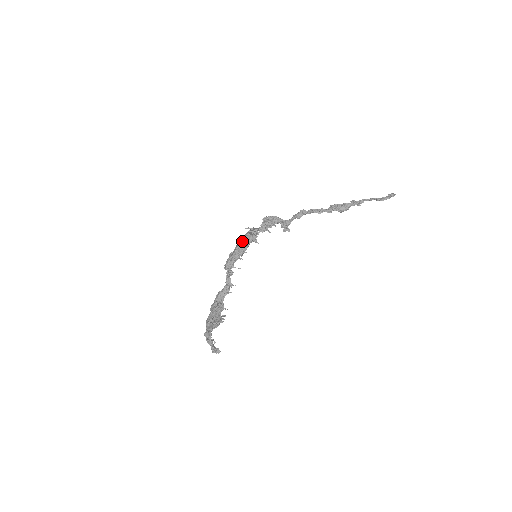
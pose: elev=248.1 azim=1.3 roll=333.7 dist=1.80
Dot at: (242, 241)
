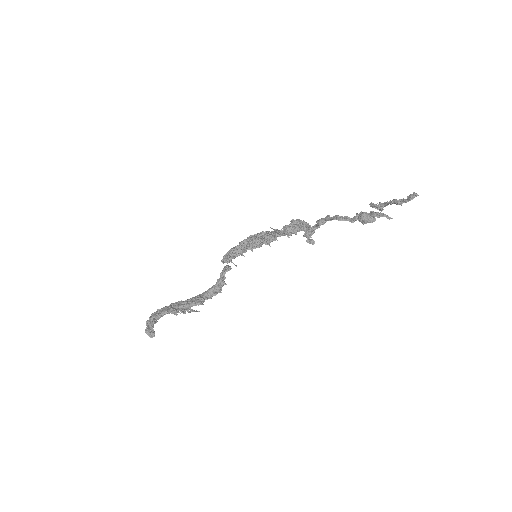
Dot at: (251, 235)
